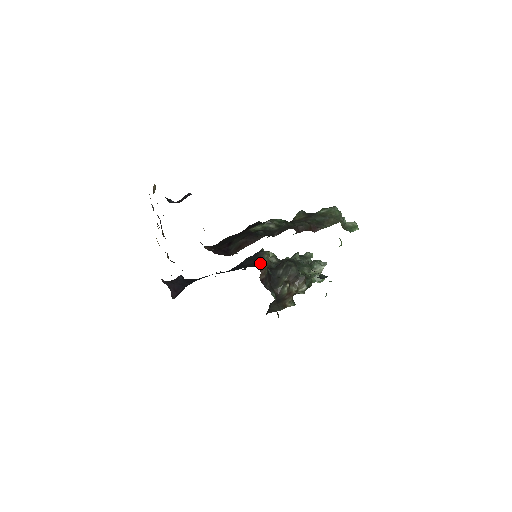
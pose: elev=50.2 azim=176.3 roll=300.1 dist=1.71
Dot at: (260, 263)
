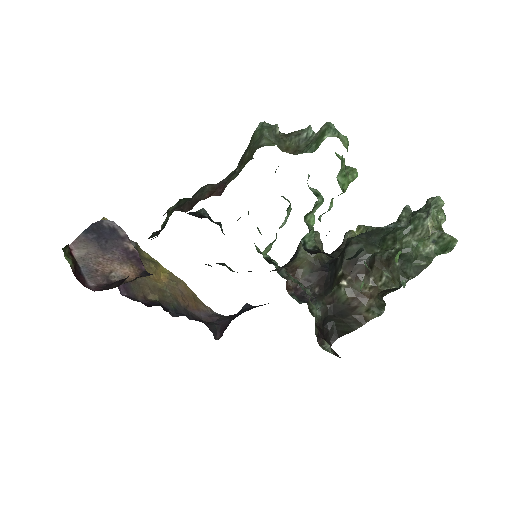
Dot at: (292, 260)
